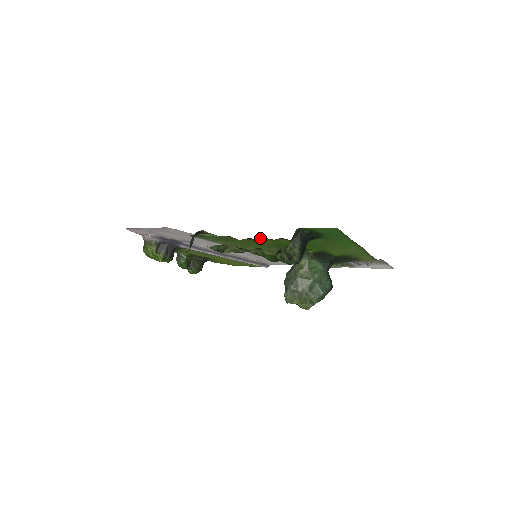
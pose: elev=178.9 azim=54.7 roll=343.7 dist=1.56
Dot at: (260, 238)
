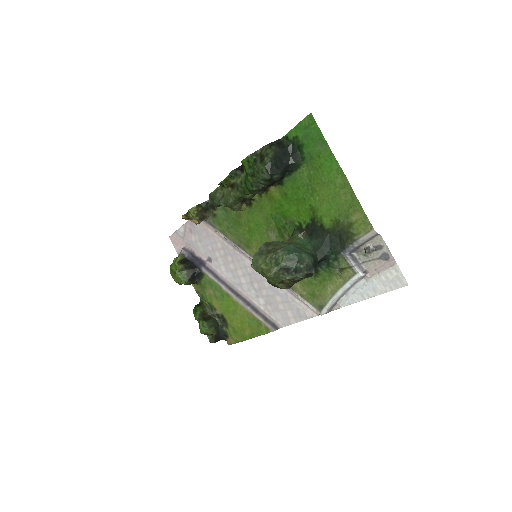
Dot at: (258, 198)
